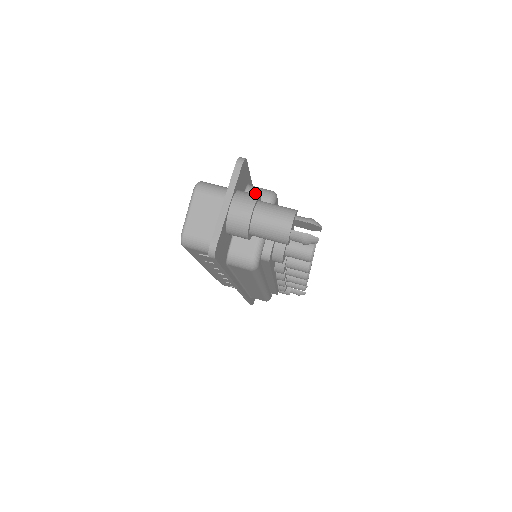
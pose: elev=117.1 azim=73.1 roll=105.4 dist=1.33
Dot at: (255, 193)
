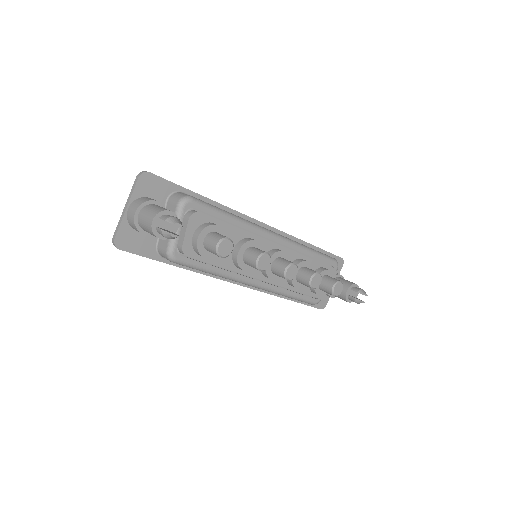
Dot at: (173, 198)
